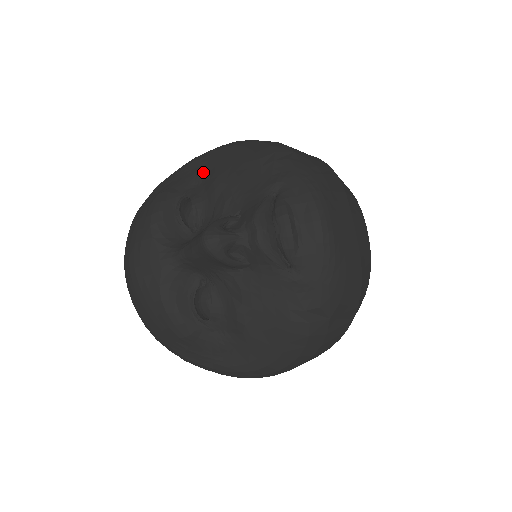
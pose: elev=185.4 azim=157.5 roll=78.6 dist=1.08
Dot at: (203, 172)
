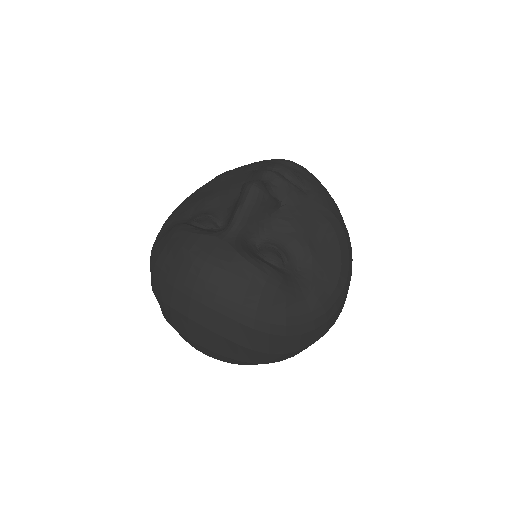
Dot at: (186, 212)
